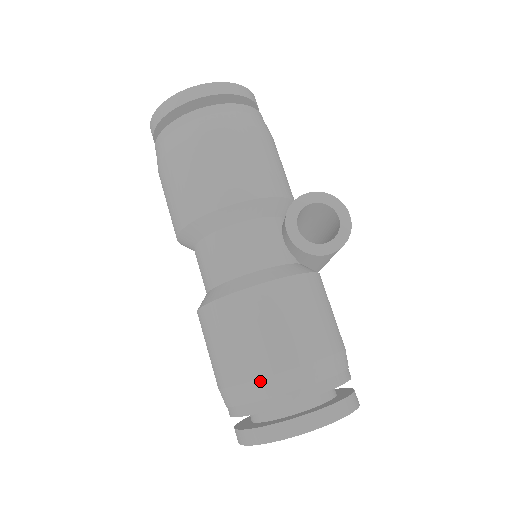
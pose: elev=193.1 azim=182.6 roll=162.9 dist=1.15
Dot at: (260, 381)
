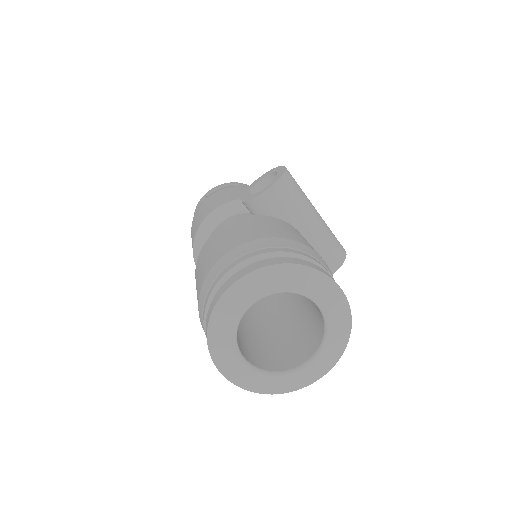
Dot at: (206, 277)
